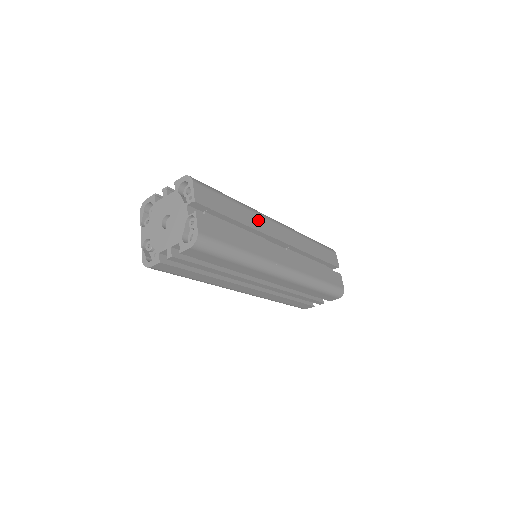
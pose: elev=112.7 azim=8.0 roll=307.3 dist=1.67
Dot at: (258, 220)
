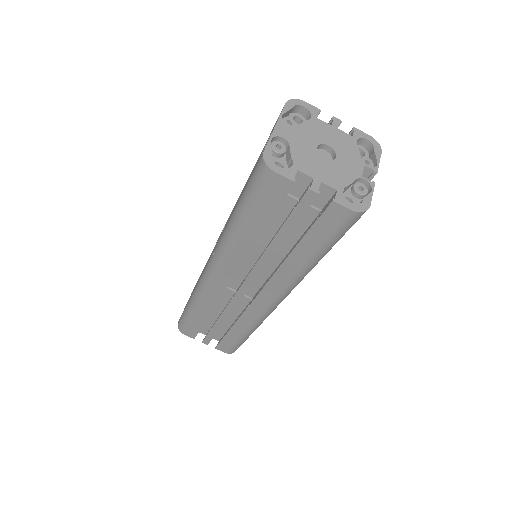
Dot at: occluded
